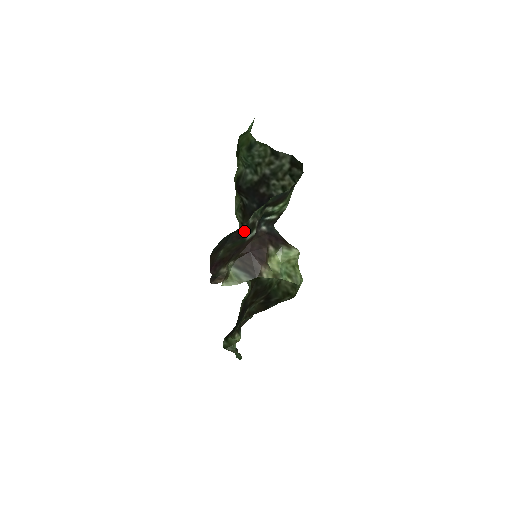
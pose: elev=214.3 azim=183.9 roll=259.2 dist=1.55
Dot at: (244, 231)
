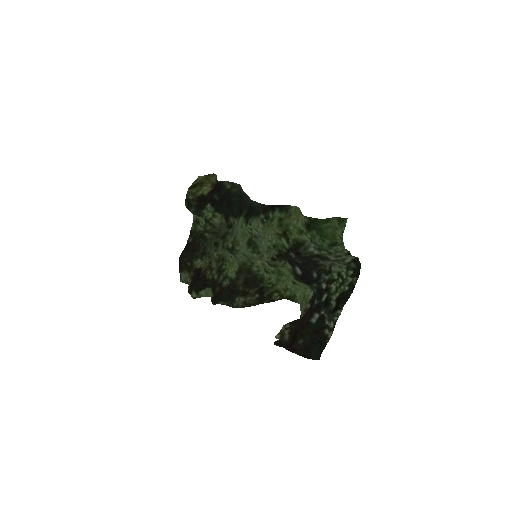
Dot at: (320, 328)
